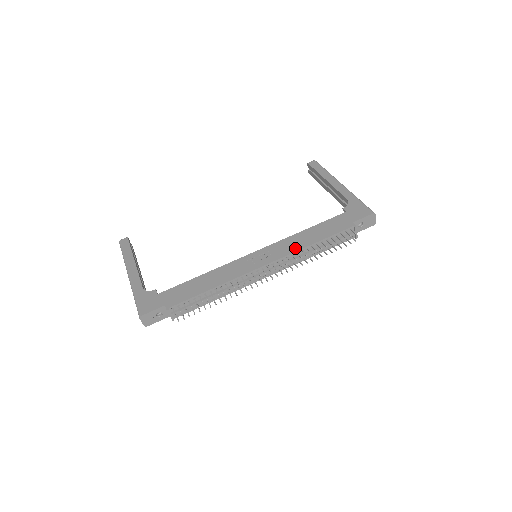
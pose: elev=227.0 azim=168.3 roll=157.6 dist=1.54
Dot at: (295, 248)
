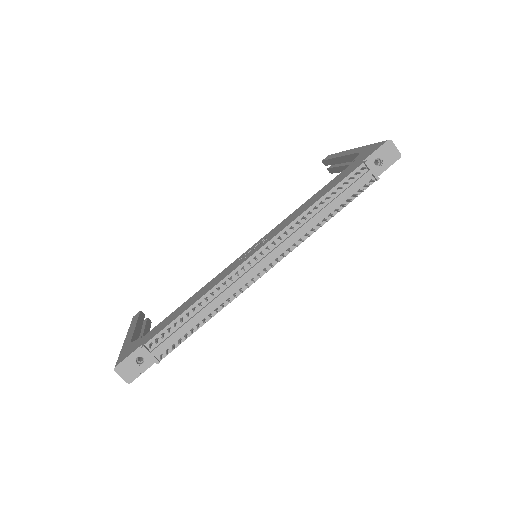
Dot at: (292, 219)
